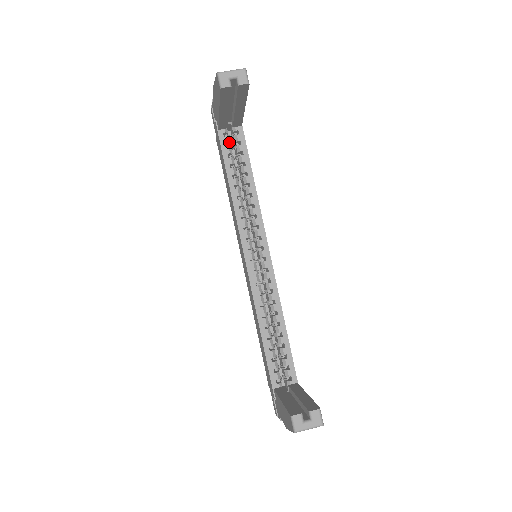
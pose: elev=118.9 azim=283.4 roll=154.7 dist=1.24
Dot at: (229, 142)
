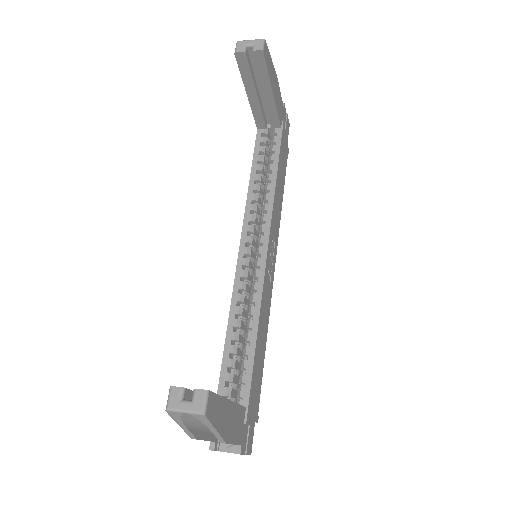
Dot at: (265, 142)
